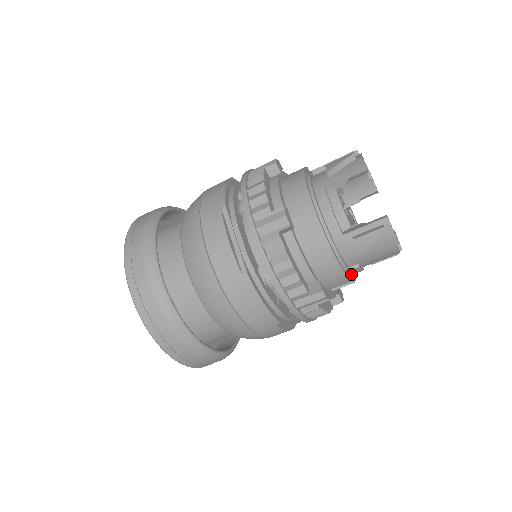
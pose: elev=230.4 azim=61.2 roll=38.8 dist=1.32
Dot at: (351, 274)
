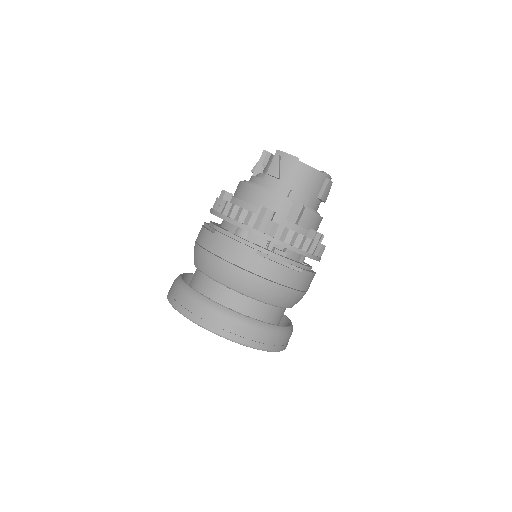
Dot at: (291, 199)
